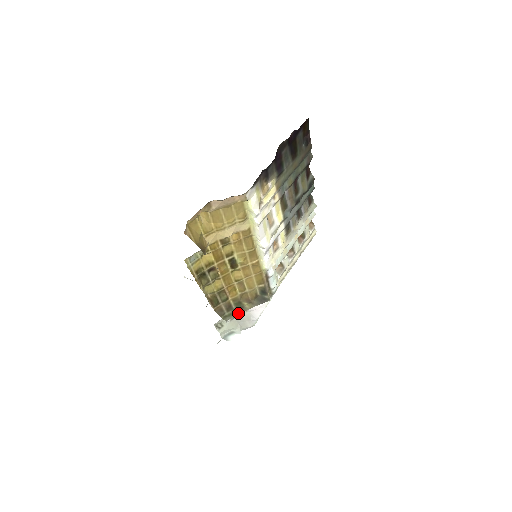
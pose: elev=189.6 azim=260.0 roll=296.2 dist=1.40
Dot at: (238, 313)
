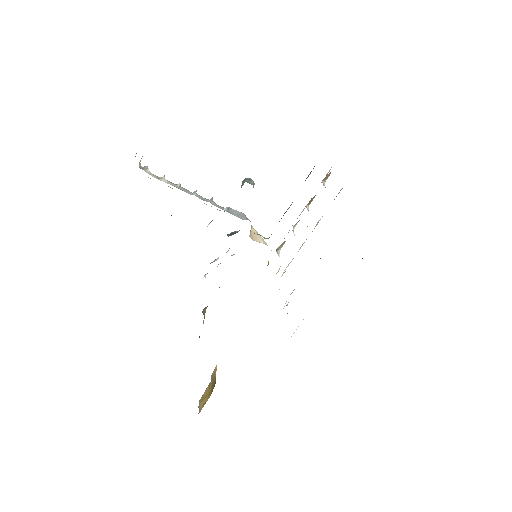
Dot at: occluded
